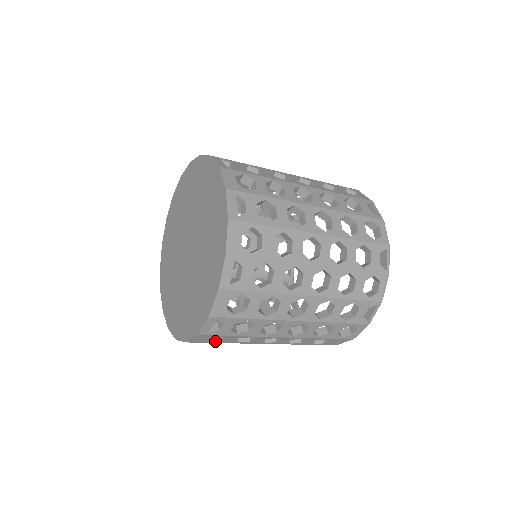
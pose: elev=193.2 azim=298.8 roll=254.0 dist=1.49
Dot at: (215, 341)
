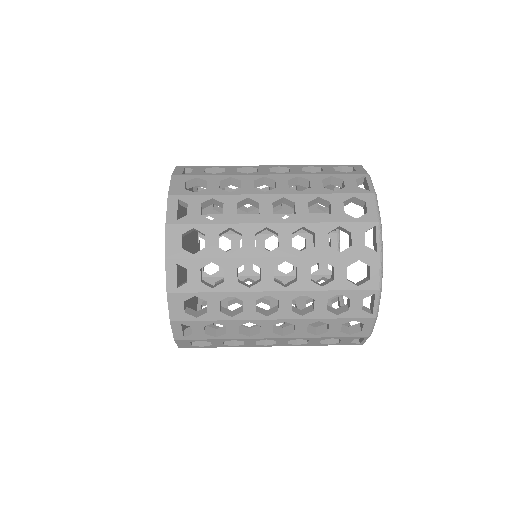
Dot at: occluded
